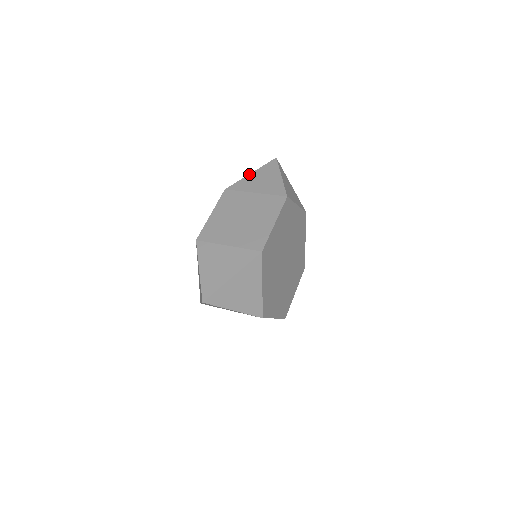
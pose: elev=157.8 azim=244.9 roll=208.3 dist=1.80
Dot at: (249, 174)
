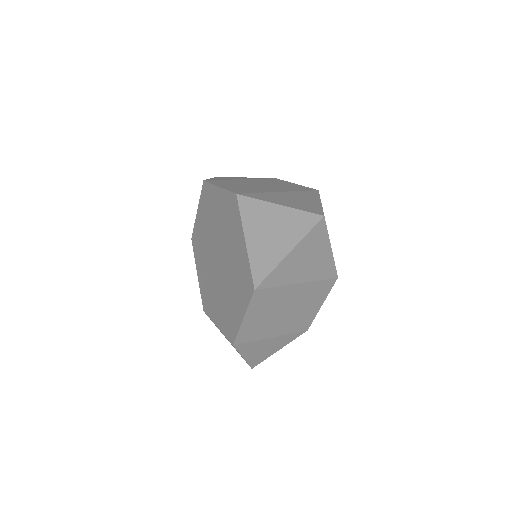
Dot at: (210, 178)
